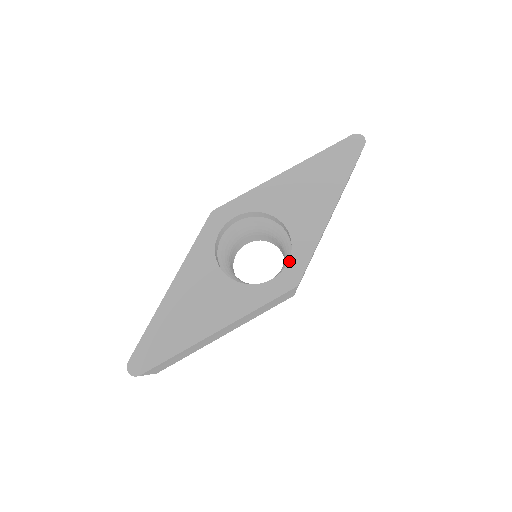
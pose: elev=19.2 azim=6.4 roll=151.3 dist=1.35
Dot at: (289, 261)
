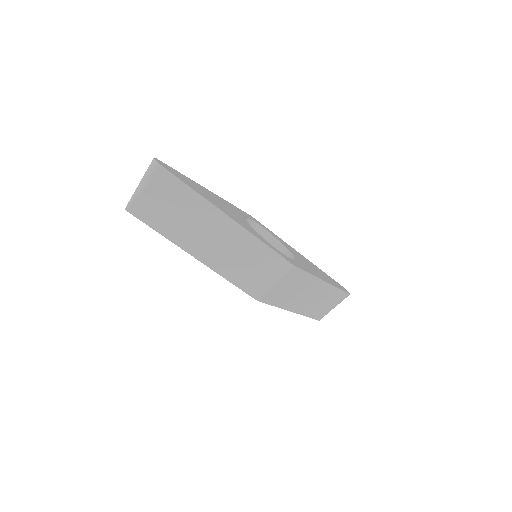
Dot at: (292, 259)
